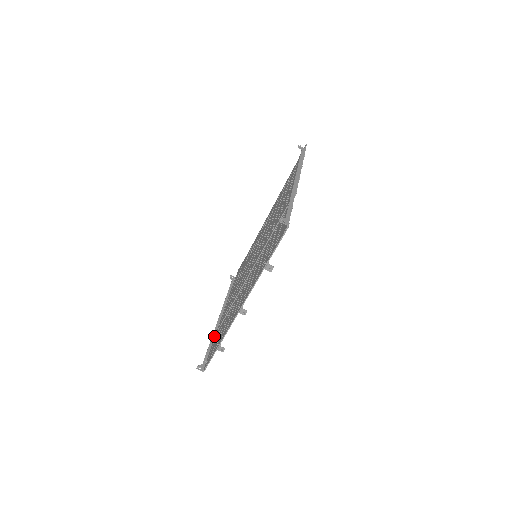
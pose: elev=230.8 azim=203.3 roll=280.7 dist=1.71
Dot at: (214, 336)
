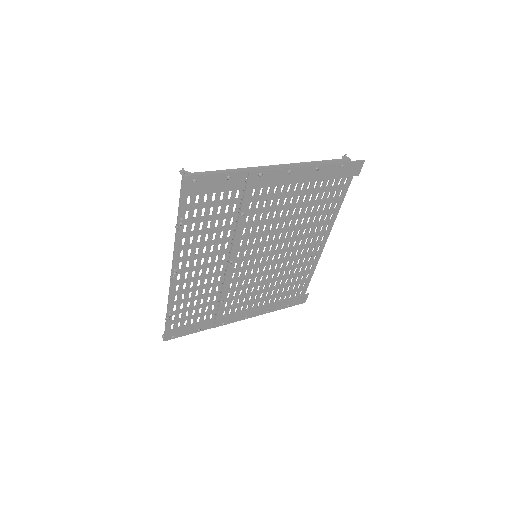
Dot at: (208, 328)
